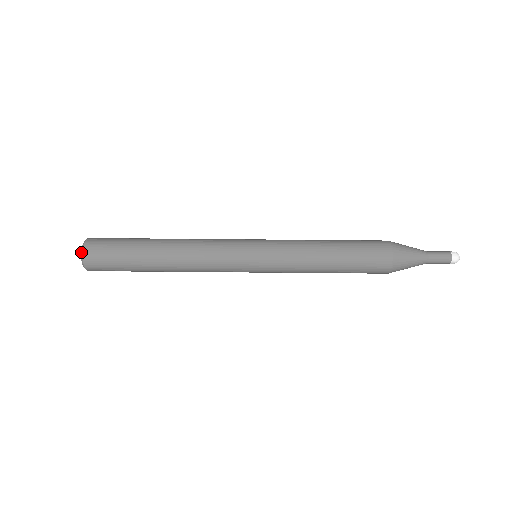
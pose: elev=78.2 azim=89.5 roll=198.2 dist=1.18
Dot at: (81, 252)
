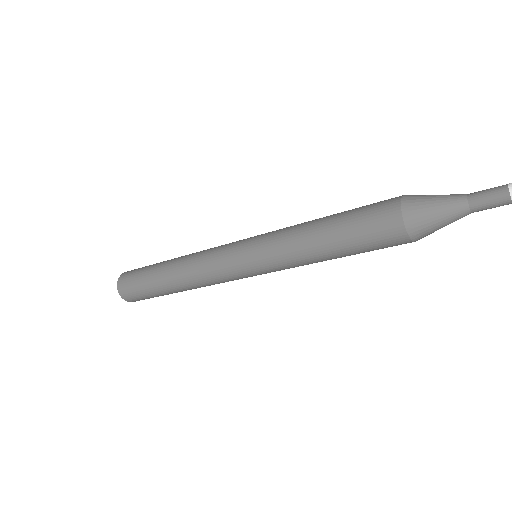
Dot at: (120, 295)
